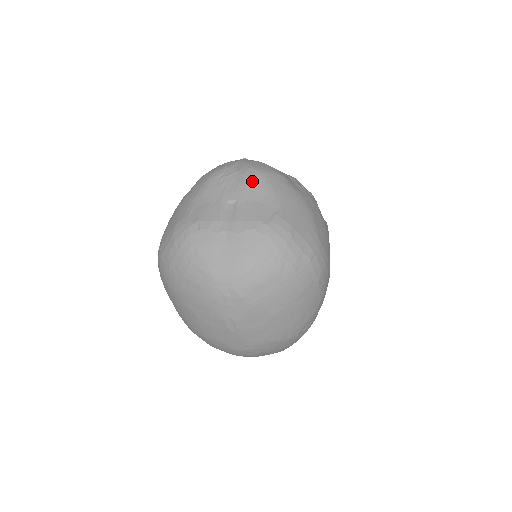
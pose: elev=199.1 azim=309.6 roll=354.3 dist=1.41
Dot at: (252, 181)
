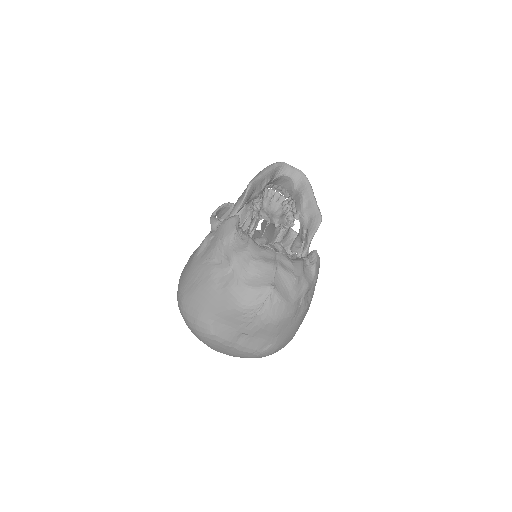
Dot at: (266, 327)
